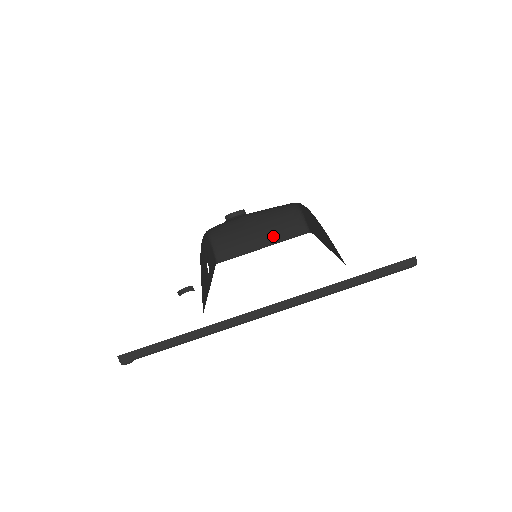
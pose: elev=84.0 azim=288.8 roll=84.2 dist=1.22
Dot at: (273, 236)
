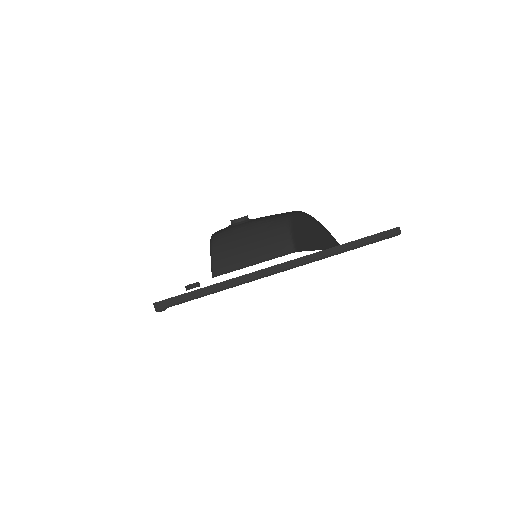
Dot at: (263, 253)
